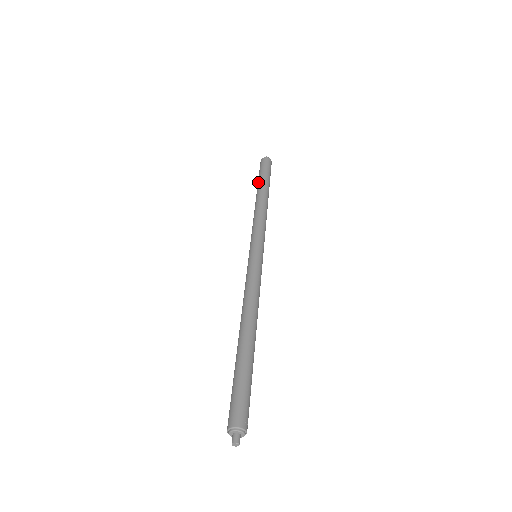
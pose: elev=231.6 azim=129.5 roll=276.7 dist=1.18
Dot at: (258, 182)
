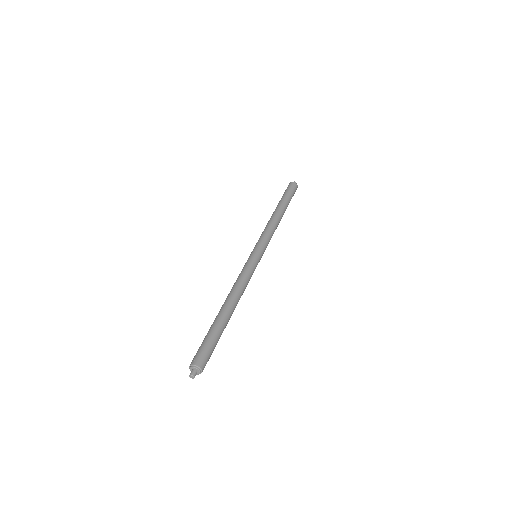
Dot at: (279, 202)
